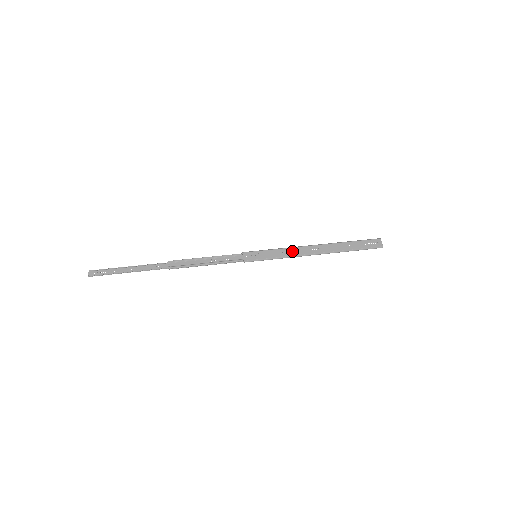
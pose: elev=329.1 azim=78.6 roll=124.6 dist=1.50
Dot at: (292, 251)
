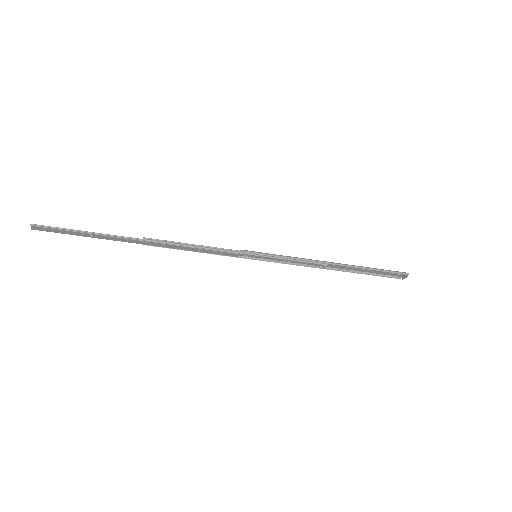
Dot at: (300, 260)
